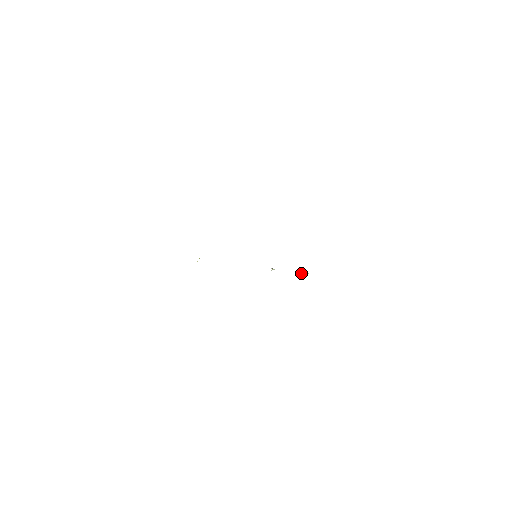
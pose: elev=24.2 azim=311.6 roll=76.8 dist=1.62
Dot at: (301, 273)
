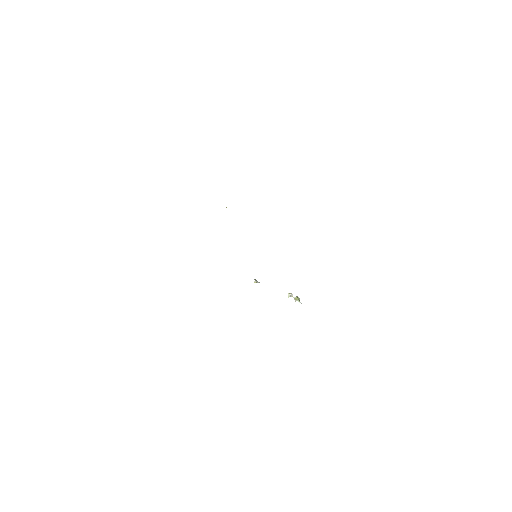
Dot at: occluded
